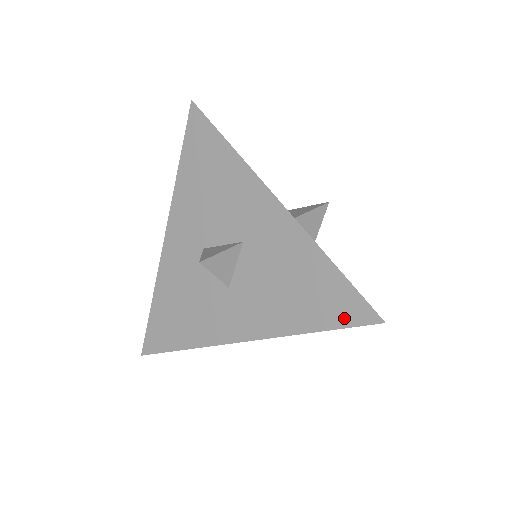
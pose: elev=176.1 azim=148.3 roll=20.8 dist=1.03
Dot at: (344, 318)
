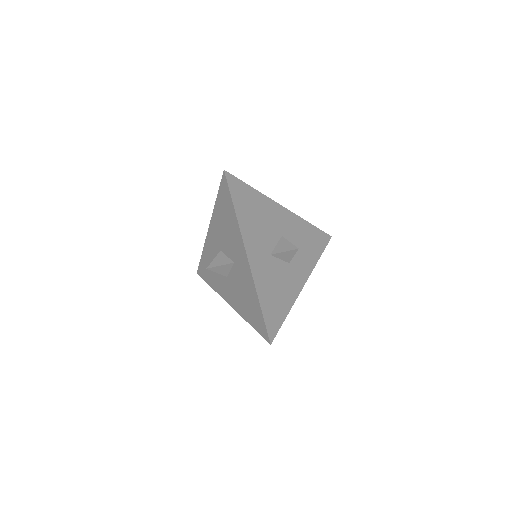
Dot at: (259, 330)
